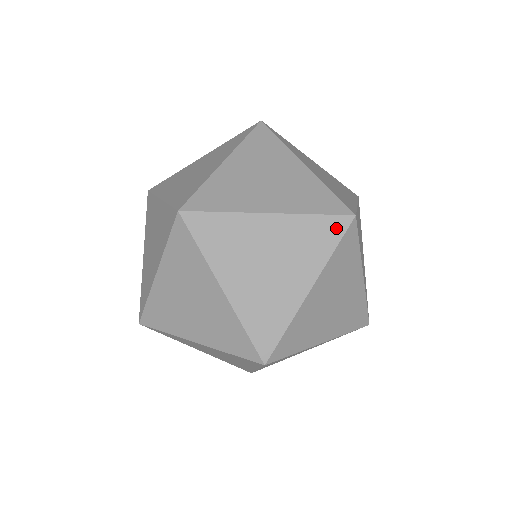
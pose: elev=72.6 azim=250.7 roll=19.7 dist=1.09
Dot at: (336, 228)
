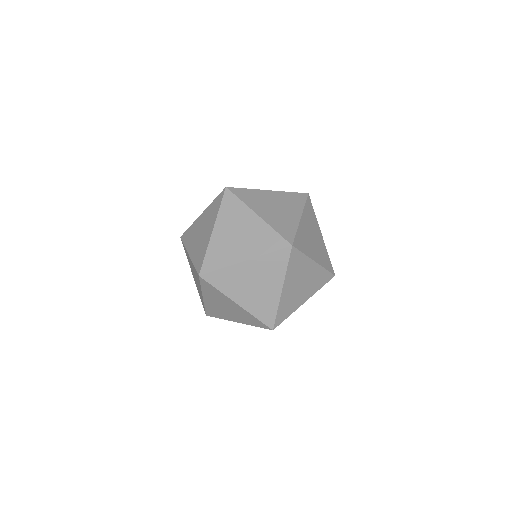
Dot at: (284, 256)
